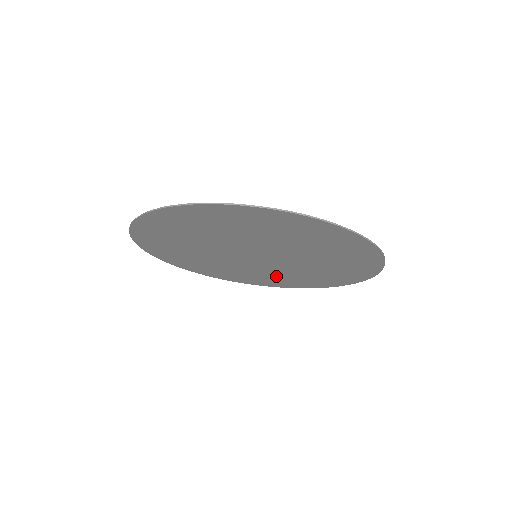
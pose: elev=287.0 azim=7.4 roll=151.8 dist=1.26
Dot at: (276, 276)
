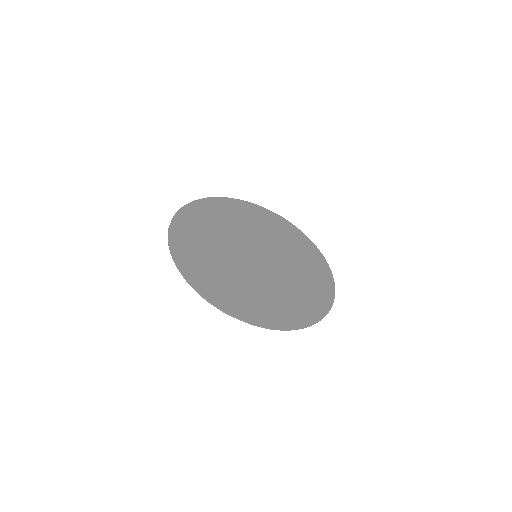
Dot at: (235, 221)
